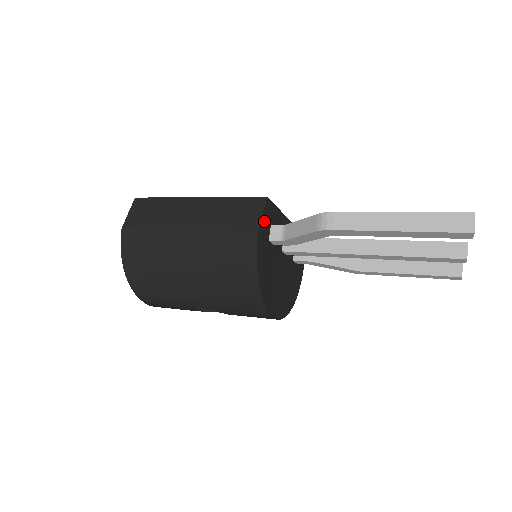
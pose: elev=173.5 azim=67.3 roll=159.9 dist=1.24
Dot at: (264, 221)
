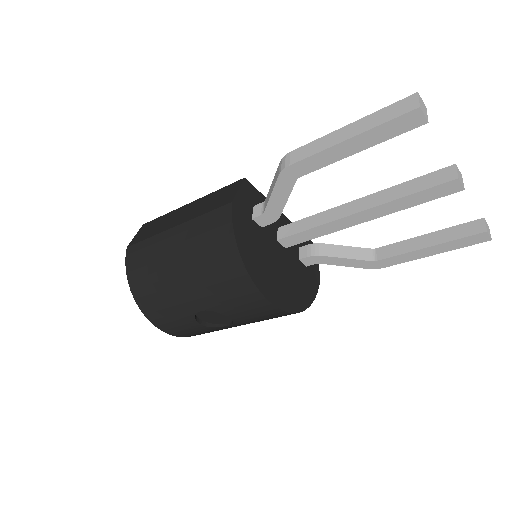
Dot at: (242, 197)
